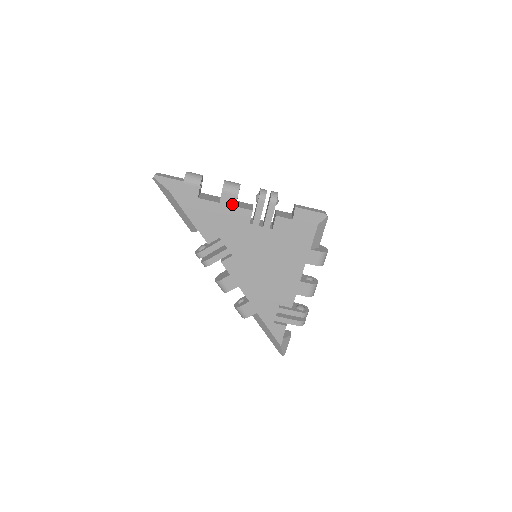
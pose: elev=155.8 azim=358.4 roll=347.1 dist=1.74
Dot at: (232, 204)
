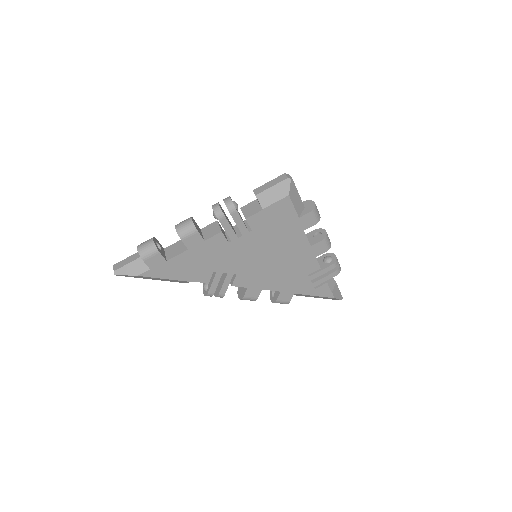
Dot at: (199, 242)
